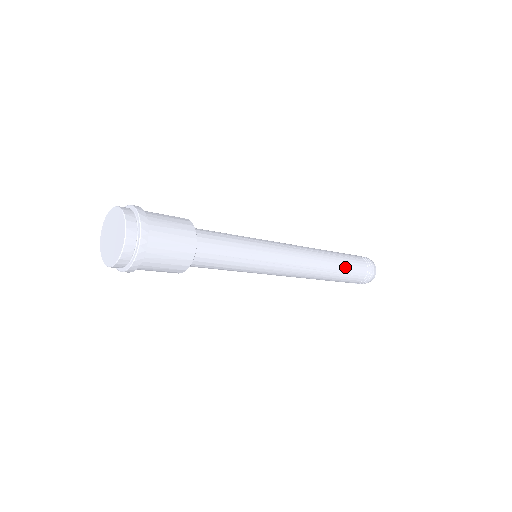
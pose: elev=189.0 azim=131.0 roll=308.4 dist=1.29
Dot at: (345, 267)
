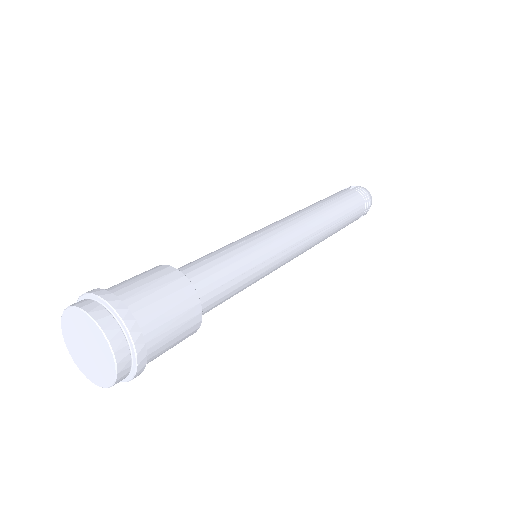
Dot at: occluded
